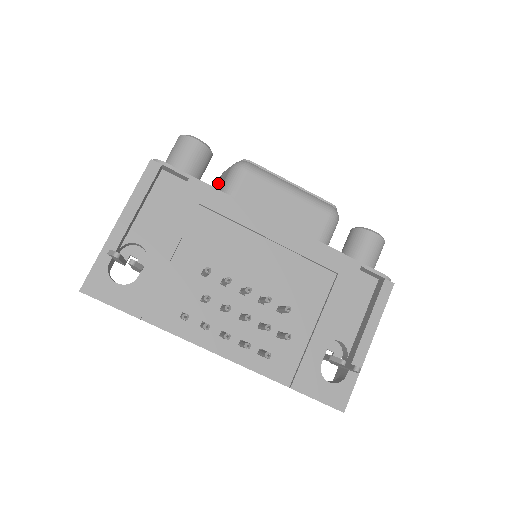
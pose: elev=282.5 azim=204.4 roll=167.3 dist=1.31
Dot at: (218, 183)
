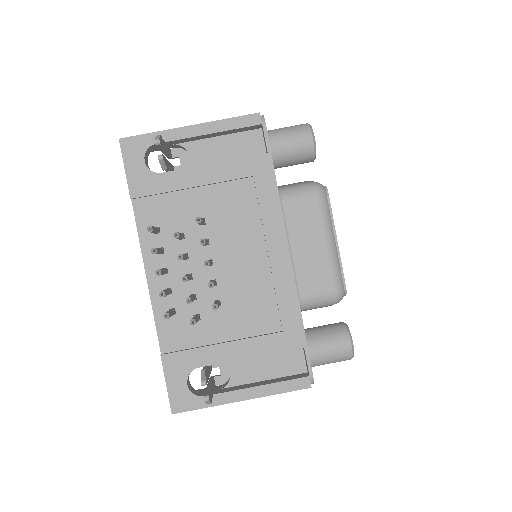
Dot at: (295, 183)
